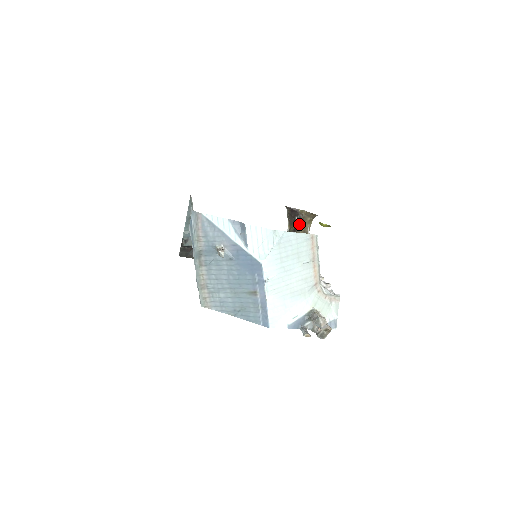
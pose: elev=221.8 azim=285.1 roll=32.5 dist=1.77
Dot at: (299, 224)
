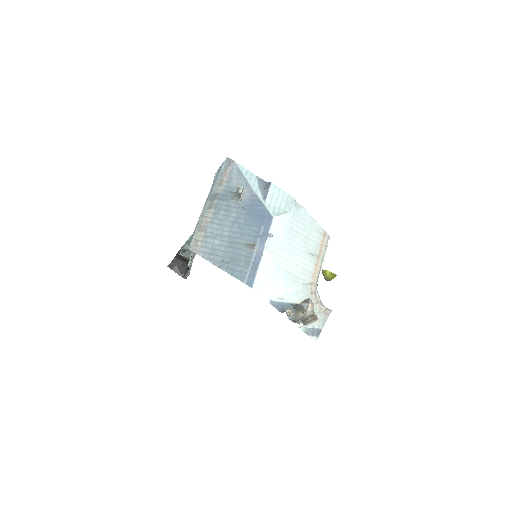
Dot at: occluded
